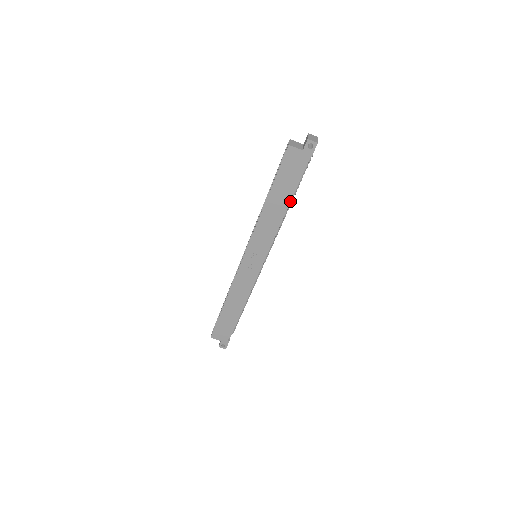
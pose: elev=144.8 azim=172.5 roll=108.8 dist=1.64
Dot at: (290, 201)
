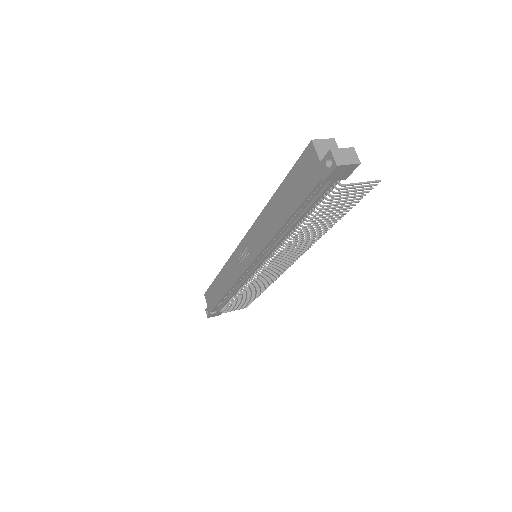
Dot at: (294, 223)
